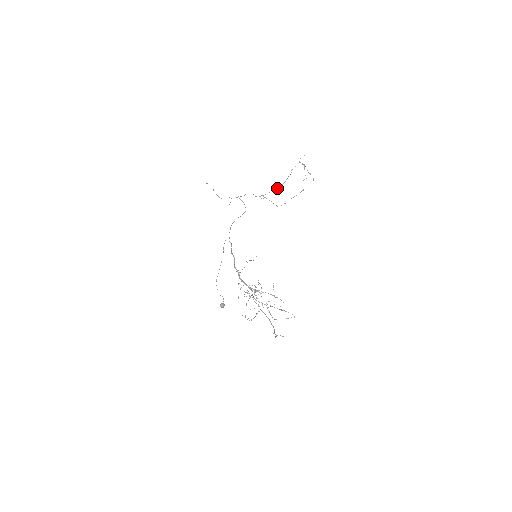
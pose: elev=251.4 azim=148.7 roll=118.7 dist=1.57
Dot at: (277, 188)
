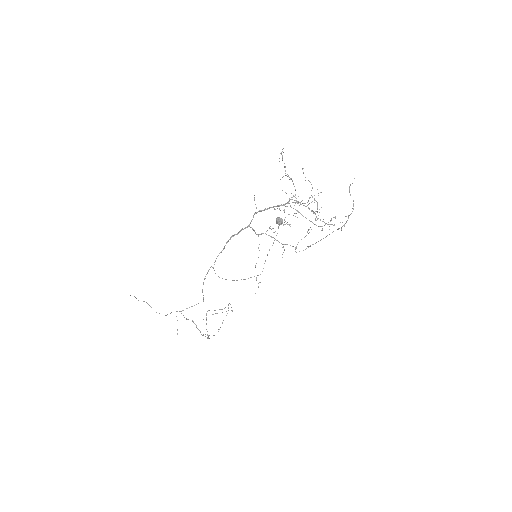
Dot at: occluded
